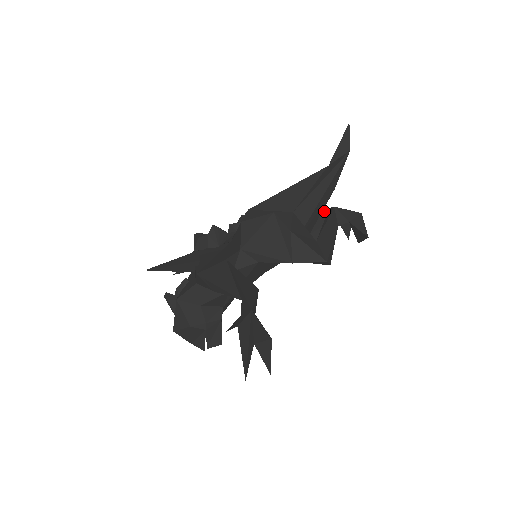
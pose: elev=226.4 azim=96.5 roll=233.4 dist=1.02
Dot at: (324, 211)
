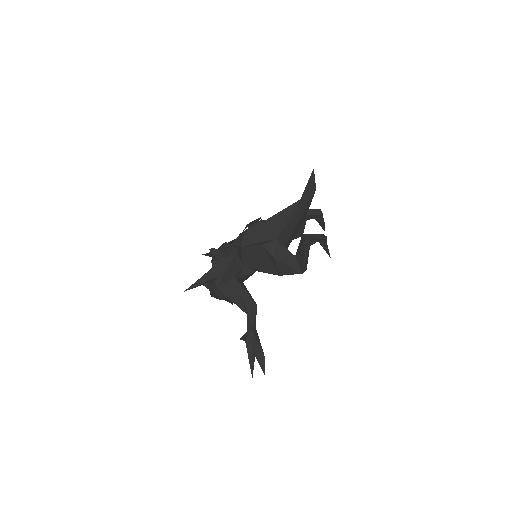
Dot at: occluded
